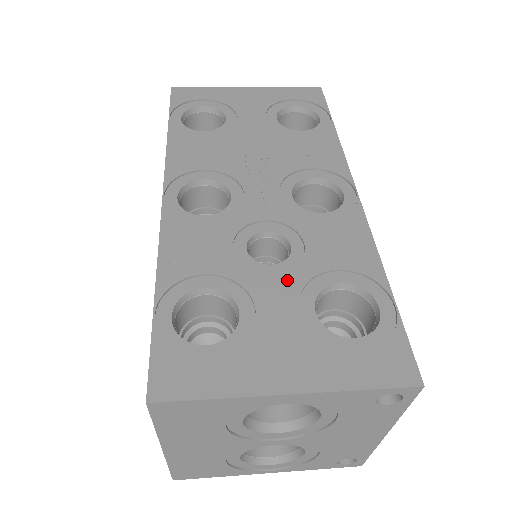
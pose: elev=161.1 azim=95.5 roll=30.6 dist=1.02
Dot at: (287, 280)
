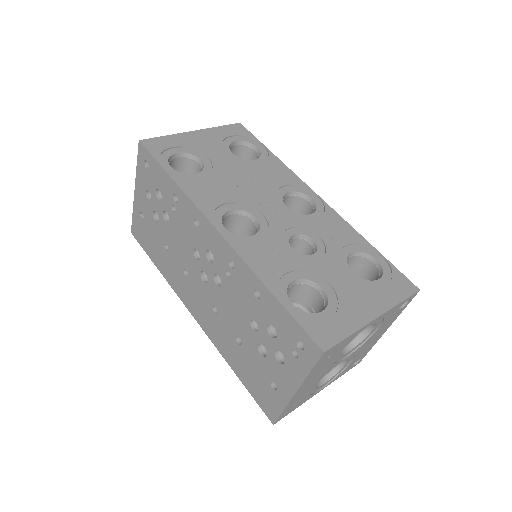
Dot at: (329, 260)
